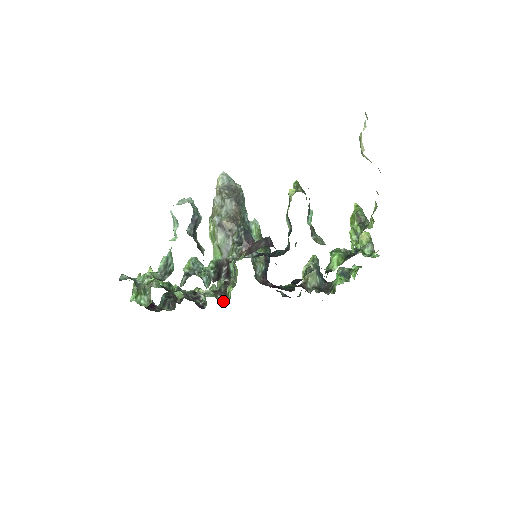
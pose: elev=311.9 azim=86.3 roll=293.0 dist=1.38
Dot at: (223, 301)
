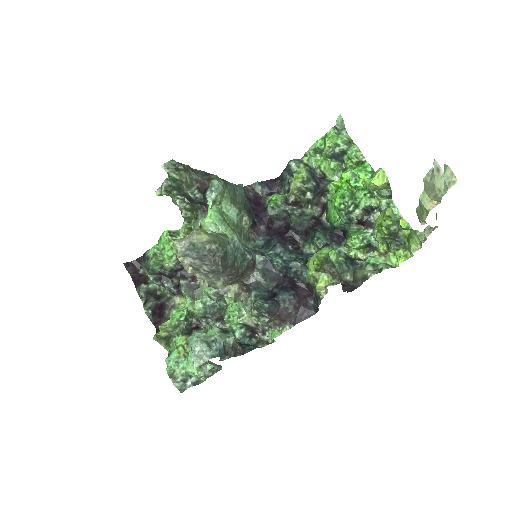
Dot at: occluded
